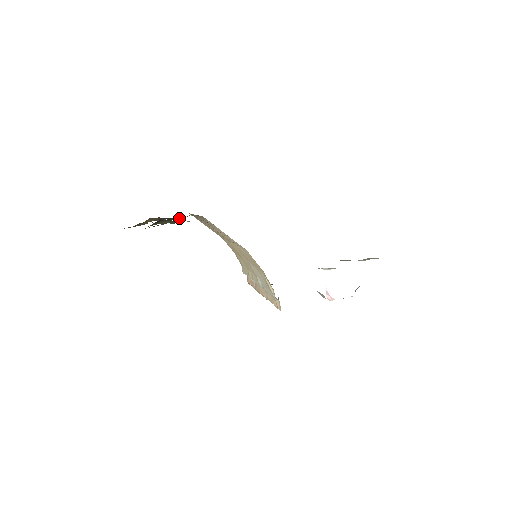
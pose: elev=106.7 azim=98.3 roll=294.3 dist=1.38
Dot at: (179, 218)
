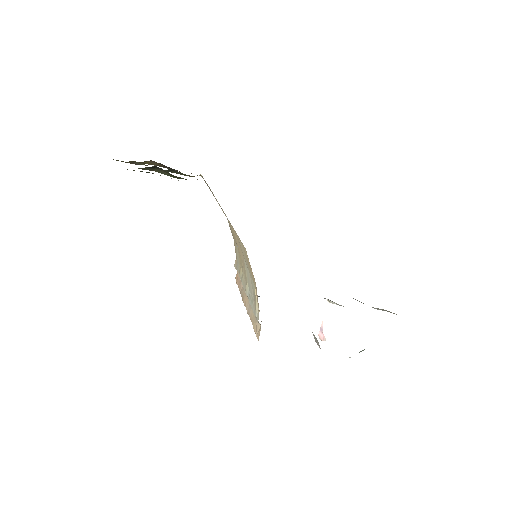
Dot at: (183, 174)
